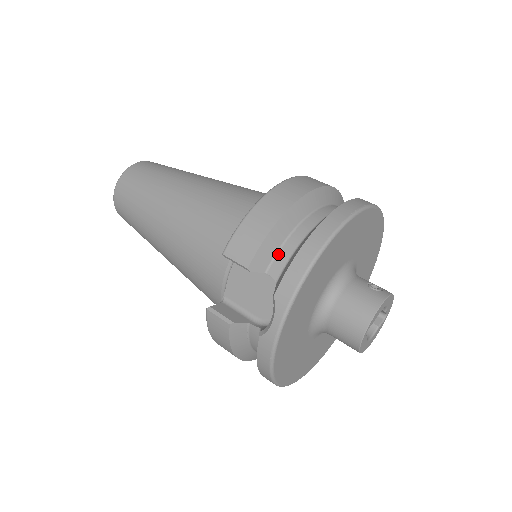
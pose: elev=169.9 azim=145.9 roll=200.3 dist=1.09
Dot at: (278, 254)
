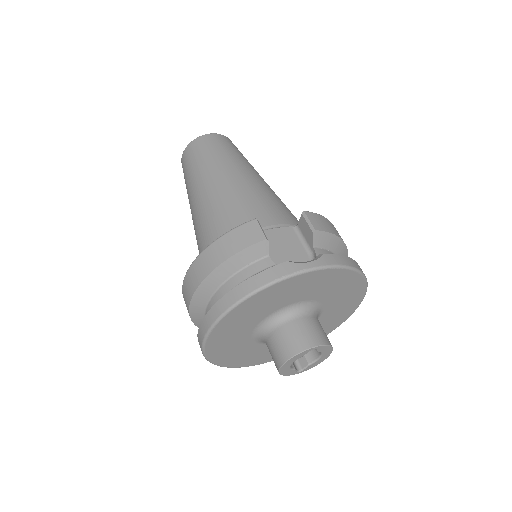
Dot at: (326, 250)
